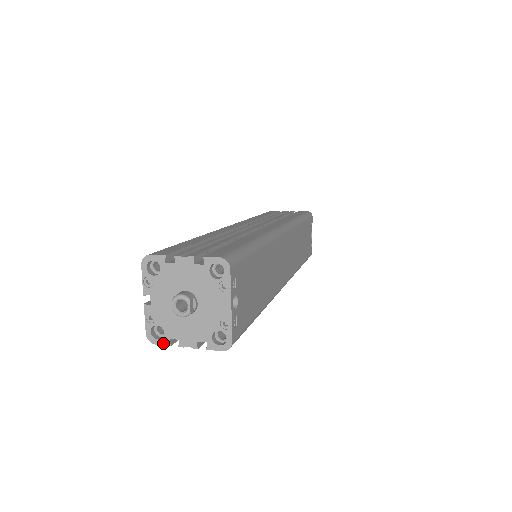
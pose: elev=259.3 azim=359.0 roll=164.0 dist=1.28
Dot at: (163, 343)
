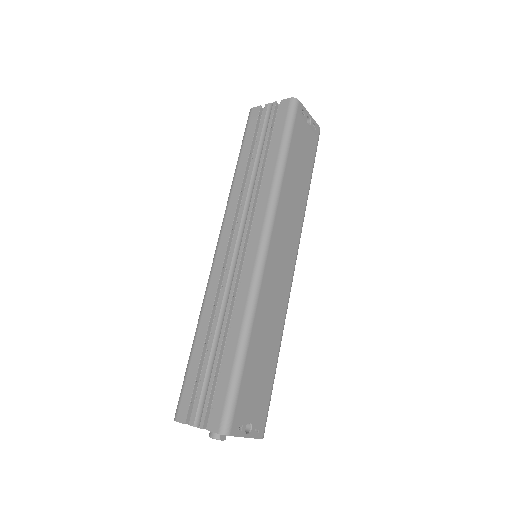
Dot at: occluded
